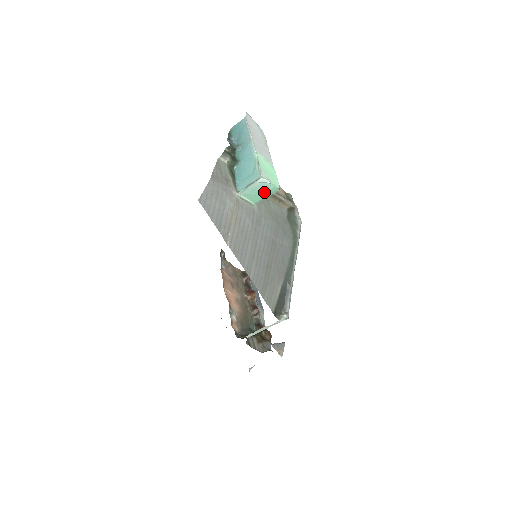
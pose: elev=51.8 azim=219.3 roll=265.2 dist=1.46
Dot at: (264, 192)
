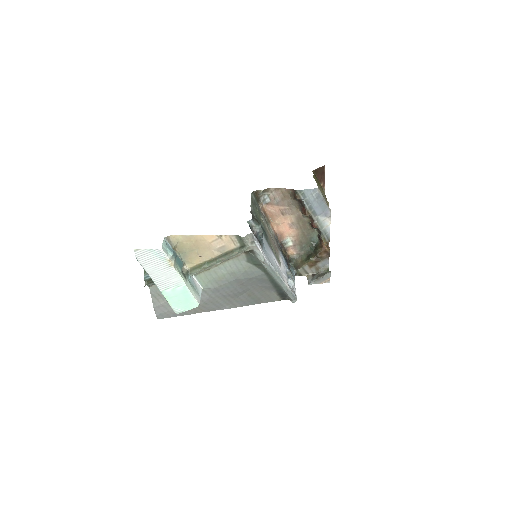
Dot at: occluded
